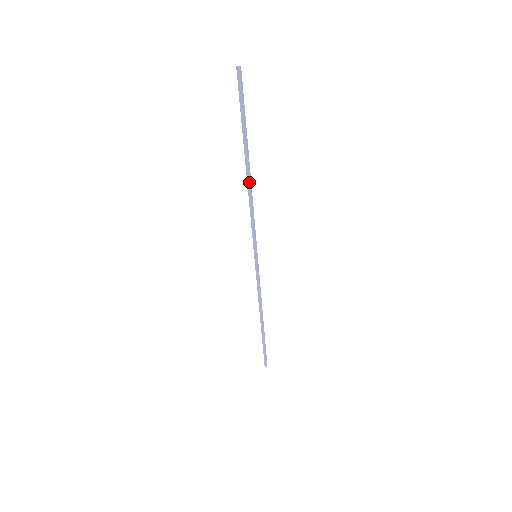
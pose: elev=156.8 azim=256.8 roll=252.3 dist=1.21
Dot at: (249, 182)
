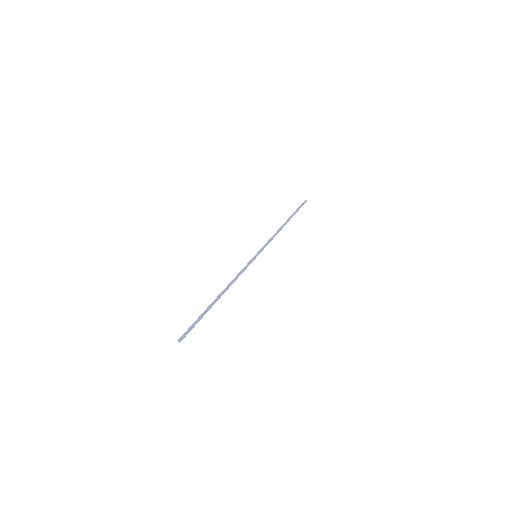
Dot at: (224, 292)
